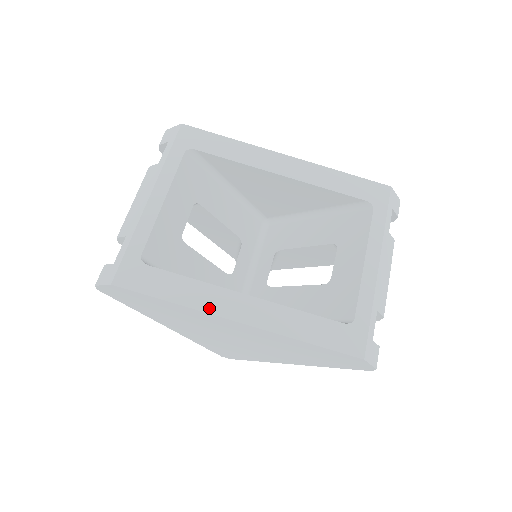
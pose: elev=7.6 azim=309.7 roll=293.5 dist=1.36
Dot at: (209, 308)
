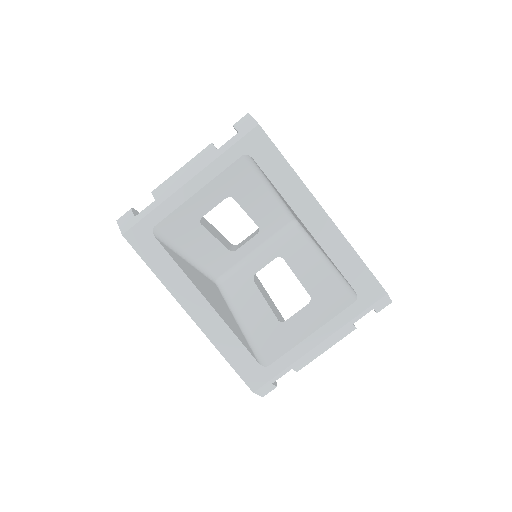
Dot at: (177, 294)
